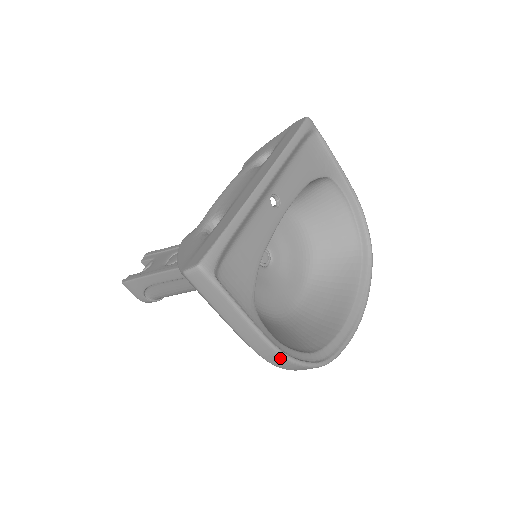
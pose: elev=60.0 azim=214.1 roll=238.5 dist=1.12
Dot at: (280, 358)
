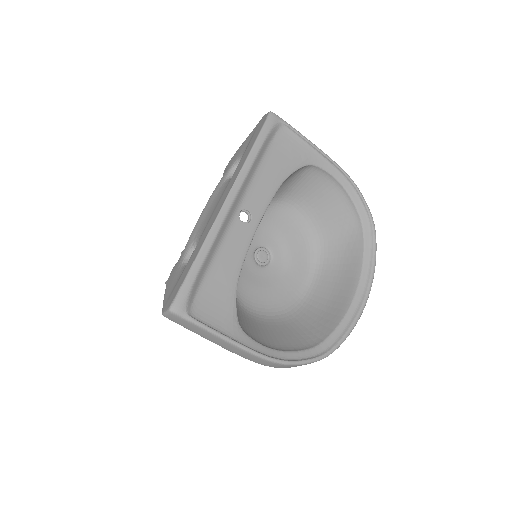
Dot at: (274, 364)
